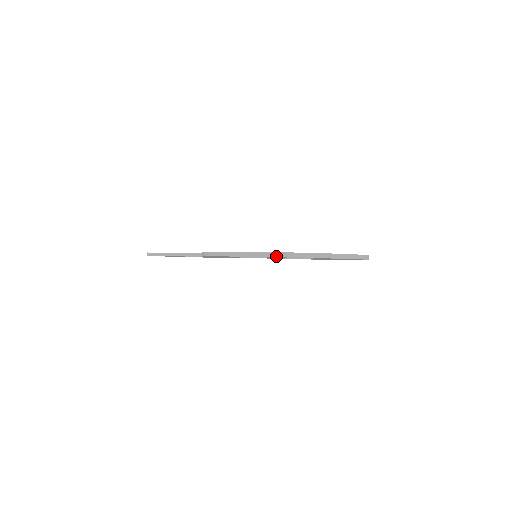
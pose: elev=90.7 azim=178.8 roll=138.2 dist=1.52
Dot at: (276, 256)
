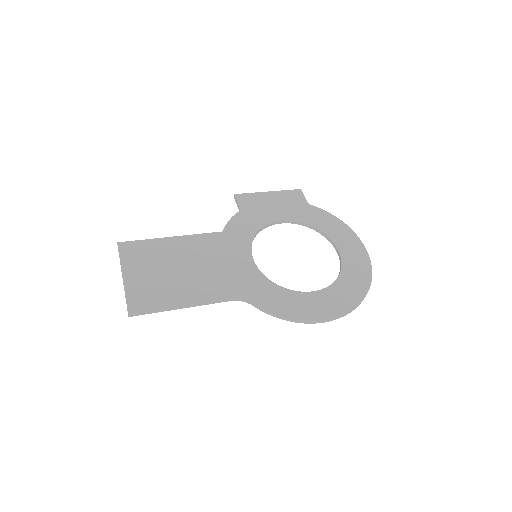
Dot at: occluded
